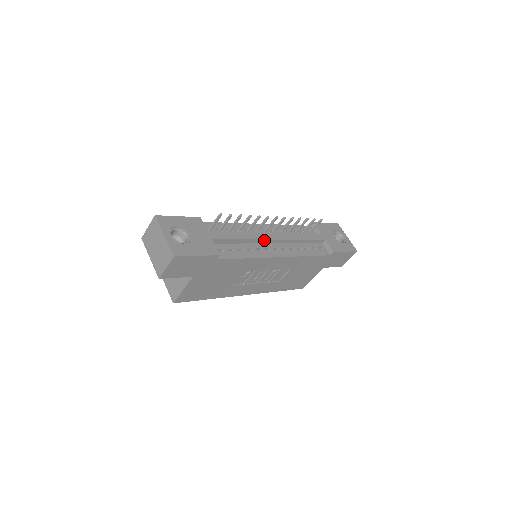
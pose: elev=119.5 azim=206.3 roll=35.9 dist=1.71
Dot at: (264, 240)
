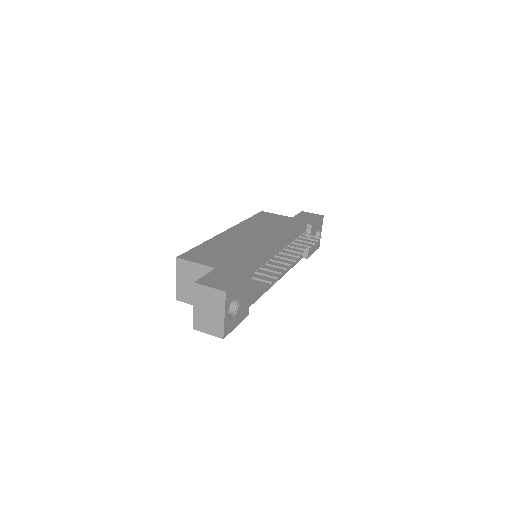
Dot at: occluded
